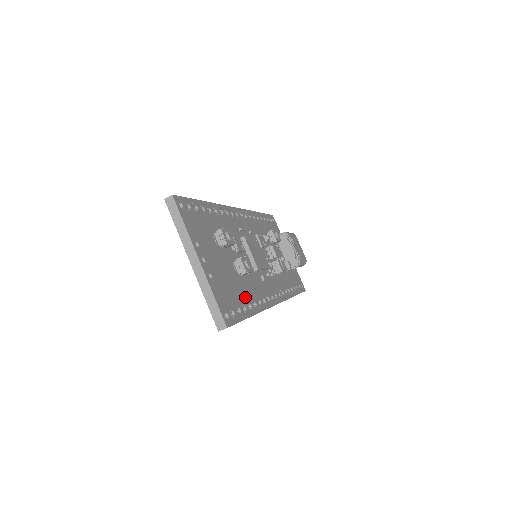
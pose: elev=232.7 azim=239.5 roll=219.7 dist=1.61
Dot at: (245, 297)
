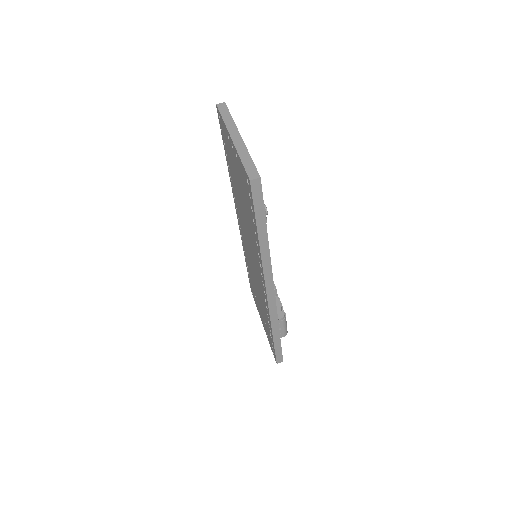
Dot at: occluded
